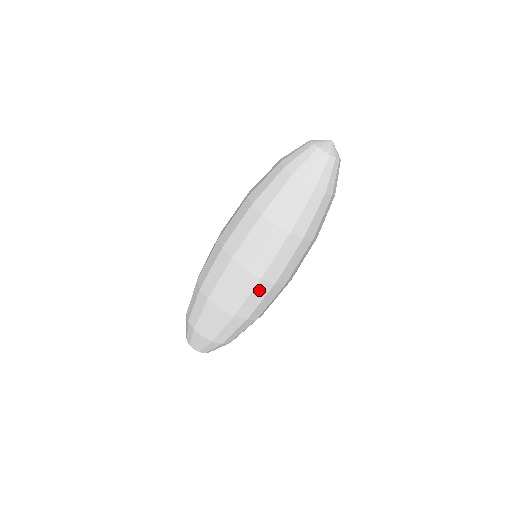
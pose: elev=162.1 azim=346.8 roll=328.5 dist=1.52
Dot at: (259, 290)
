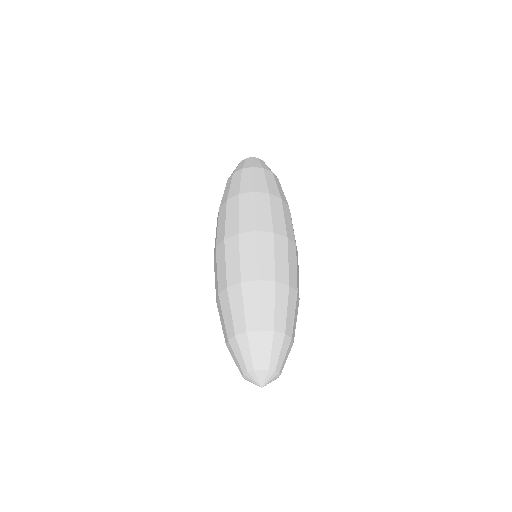
Dot at: (291, 252)
